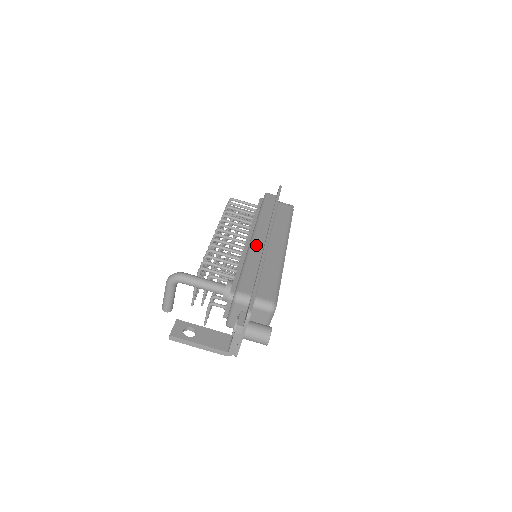
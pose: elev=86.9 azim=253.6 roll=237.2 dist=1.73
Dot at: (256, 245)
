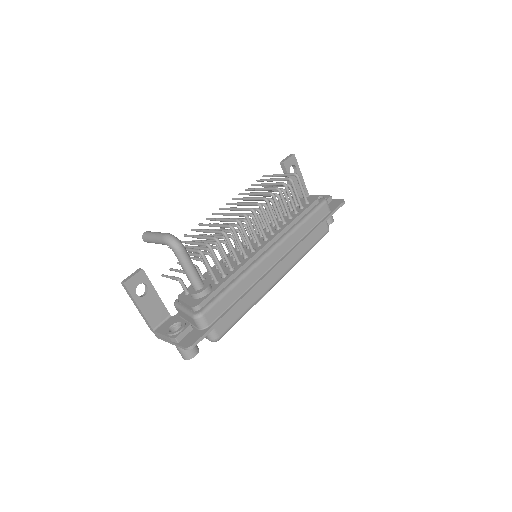
Dot at: (261, 267)
